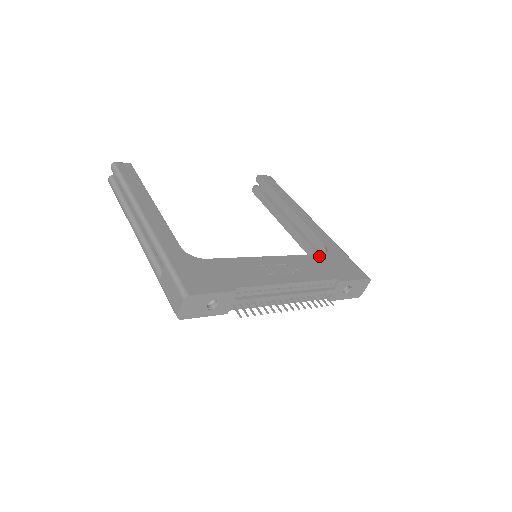
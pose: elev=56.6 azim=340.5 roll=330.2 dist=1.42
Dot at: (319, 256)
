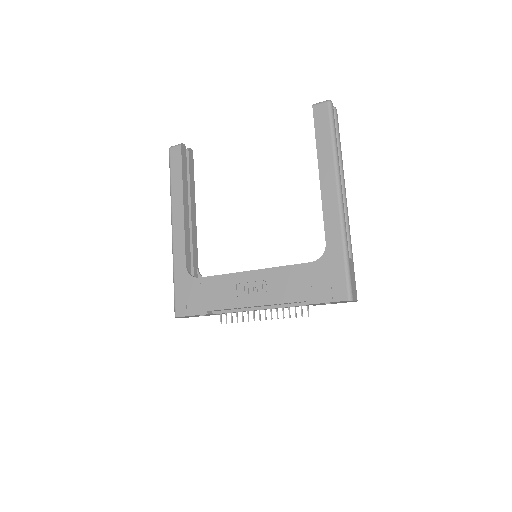
Dot at: (305, 266)
